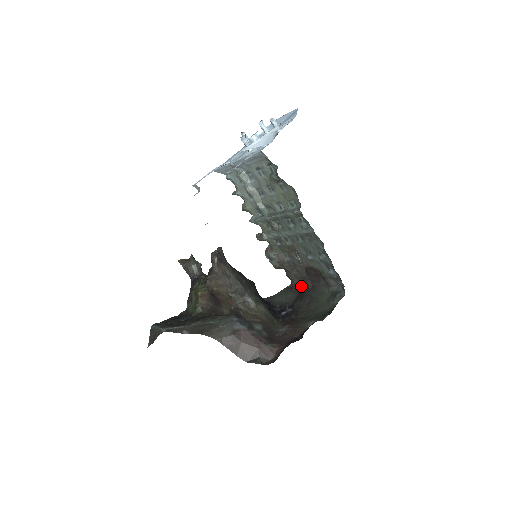
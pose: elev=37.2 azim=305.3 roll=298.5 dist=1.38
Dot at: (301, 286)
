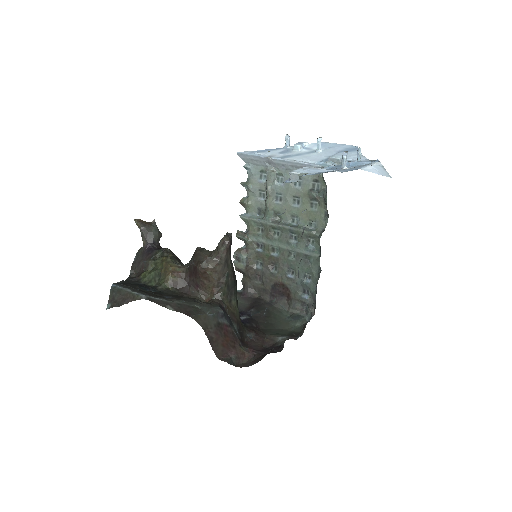
Dot at: (256, 296)
